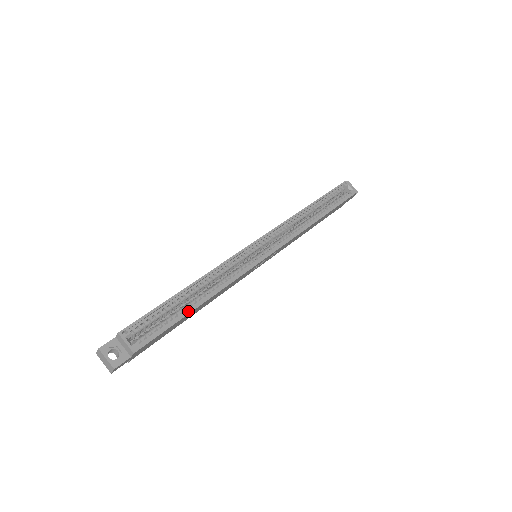
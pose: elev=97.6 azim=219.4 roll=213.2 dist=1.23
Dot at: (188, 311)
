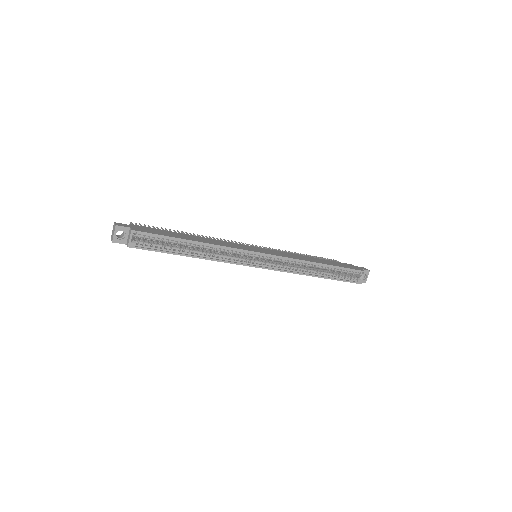
Dot at: (178, 253)
